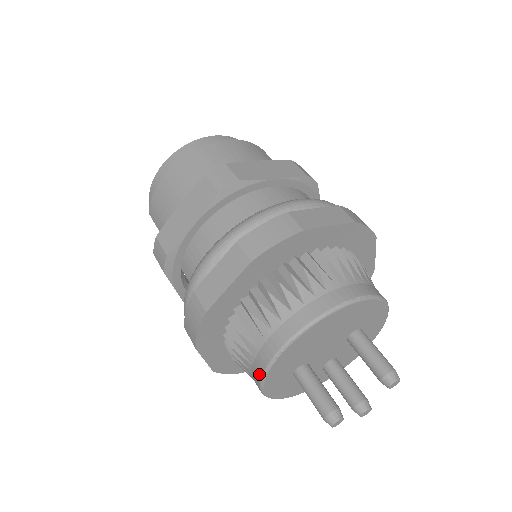
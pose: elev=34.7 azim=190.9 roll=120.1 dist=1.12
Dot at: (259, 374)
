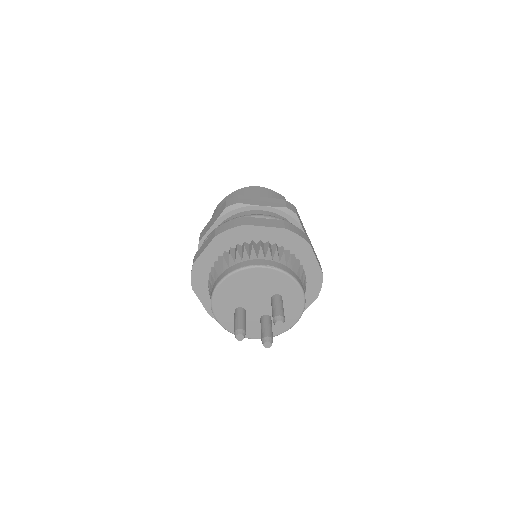
Dot at: (211, 302)
